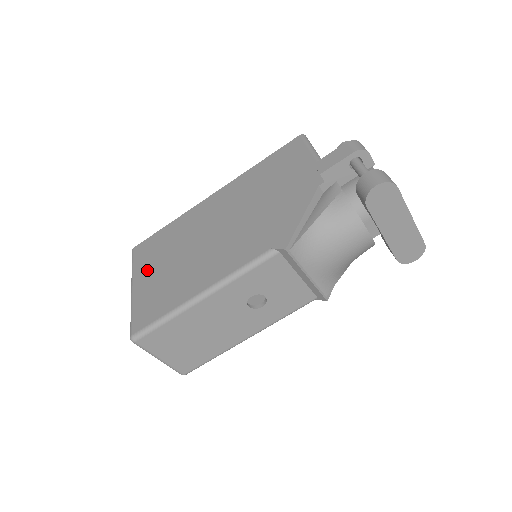
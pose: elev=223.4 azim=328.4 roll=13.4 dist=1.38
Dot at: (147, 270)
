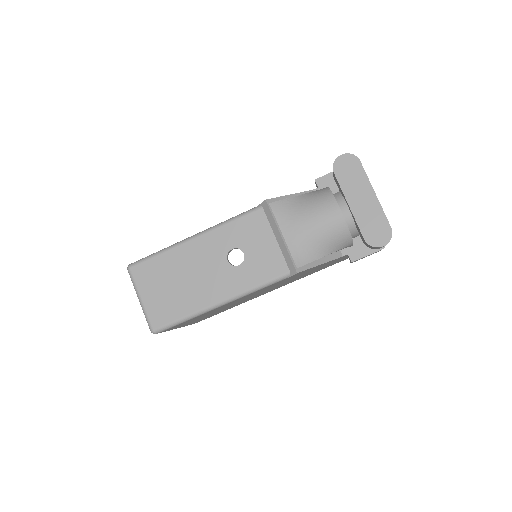
Dot at: occluded
